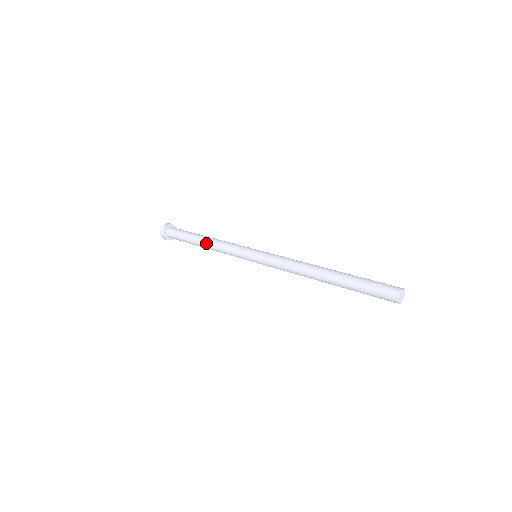
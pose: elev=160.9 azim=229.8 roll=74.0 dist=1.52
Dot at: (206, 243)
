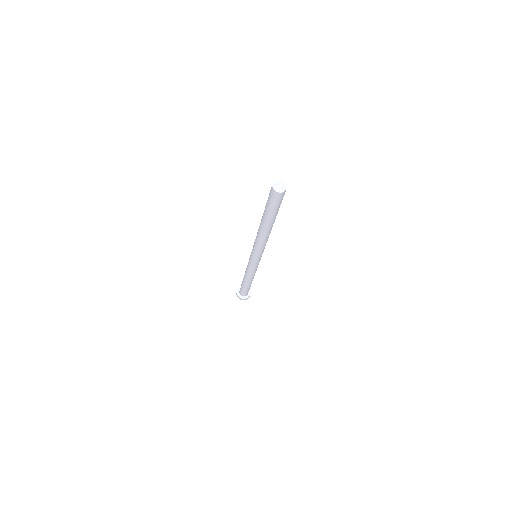
Dot at: occluded
